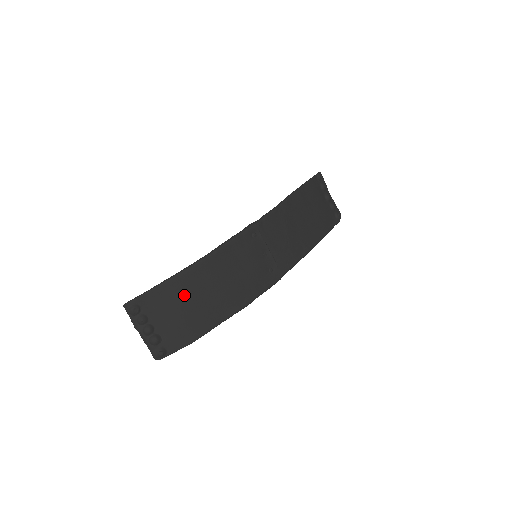
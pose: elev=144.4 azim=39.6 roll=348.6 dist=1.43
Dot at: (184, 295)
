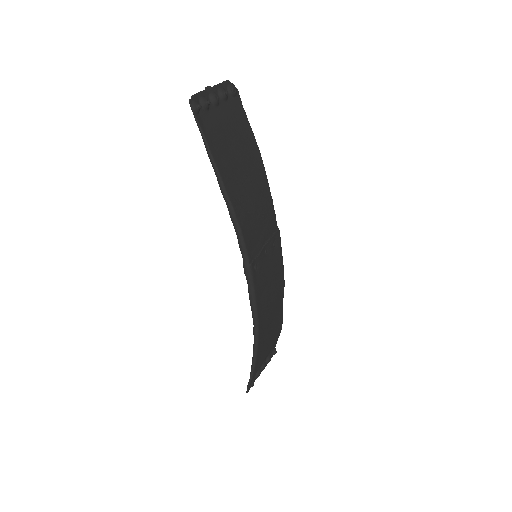
Dot at: (265, 344)
